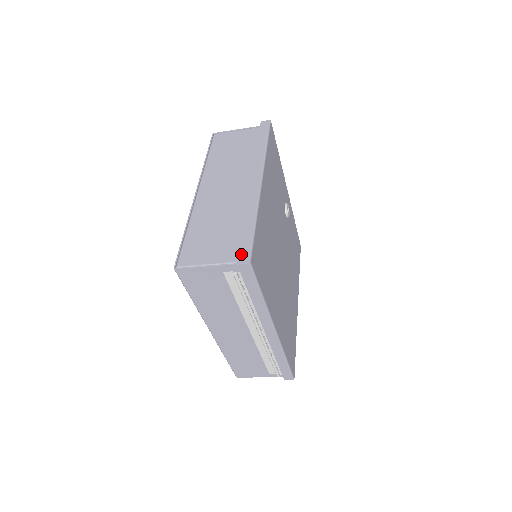
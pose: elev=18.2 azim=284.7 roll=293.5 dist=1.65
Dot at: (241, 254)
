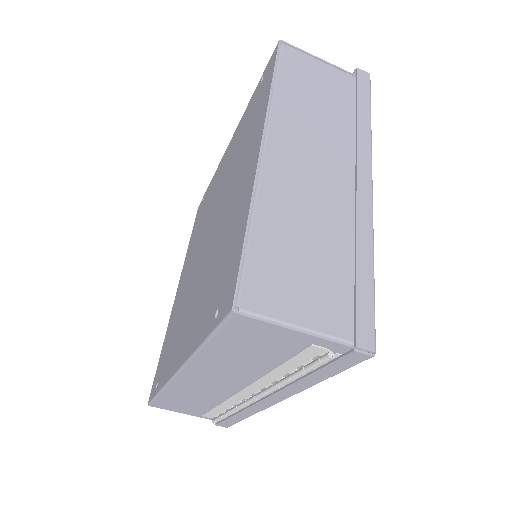
Dot at: (361, 331)
